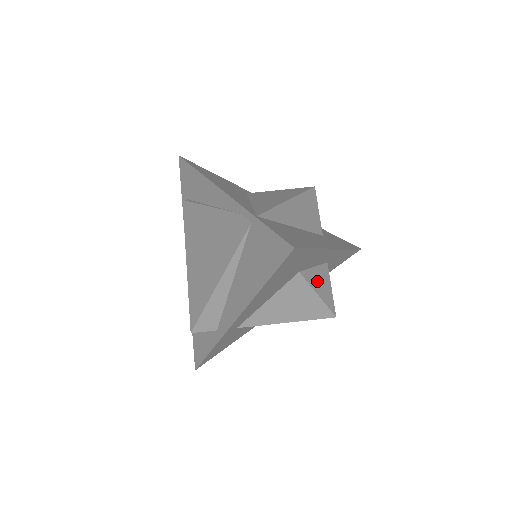
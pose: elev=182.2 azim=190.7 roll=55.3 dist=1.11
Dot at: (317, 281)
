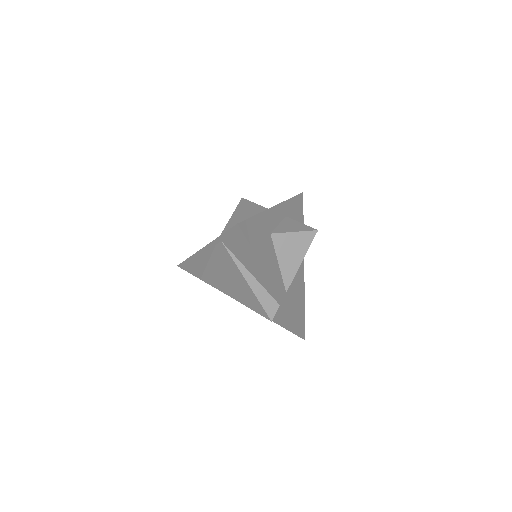
Dot at: (287, 228)
